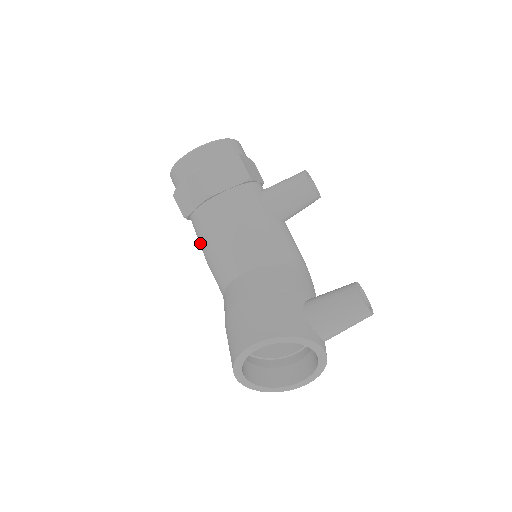
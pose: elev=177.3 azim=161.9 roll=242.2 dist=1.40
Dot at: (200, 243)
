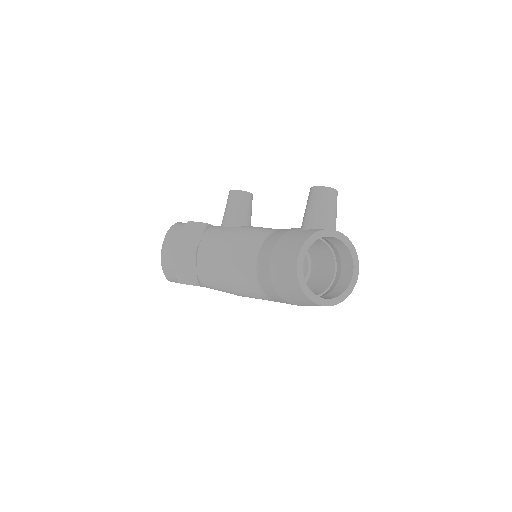
Dot at: (220, 286)
